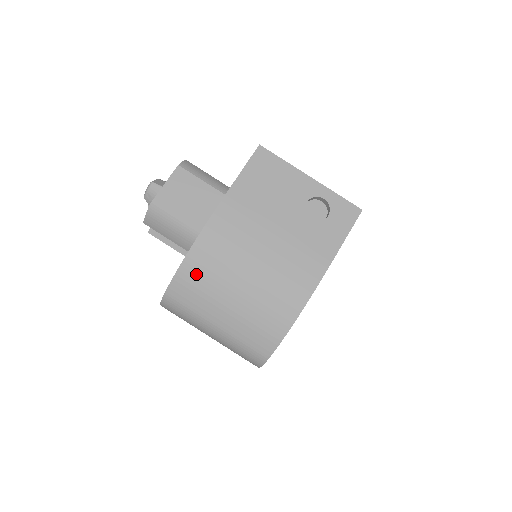
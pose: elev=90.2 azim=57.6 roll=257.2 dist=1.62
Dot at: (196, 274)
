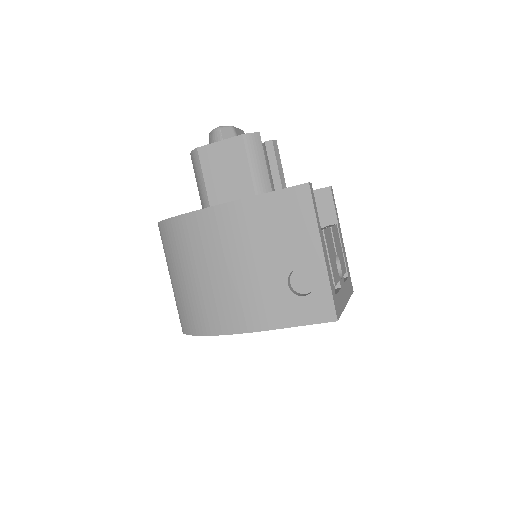
Dot at: (178, 234)
